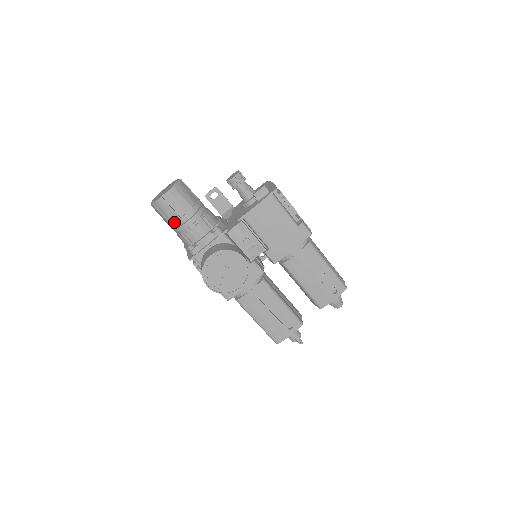
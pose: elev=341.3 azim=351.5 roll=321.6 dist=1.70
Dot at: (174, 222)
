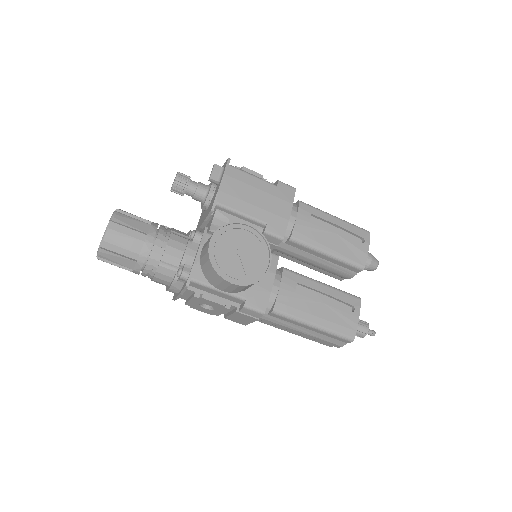
Dot at: (139, 253)
